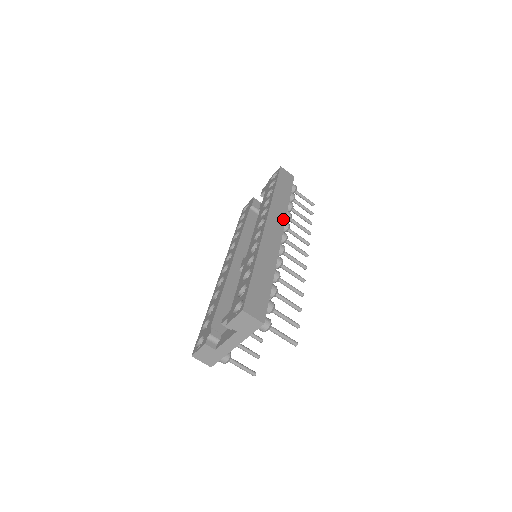
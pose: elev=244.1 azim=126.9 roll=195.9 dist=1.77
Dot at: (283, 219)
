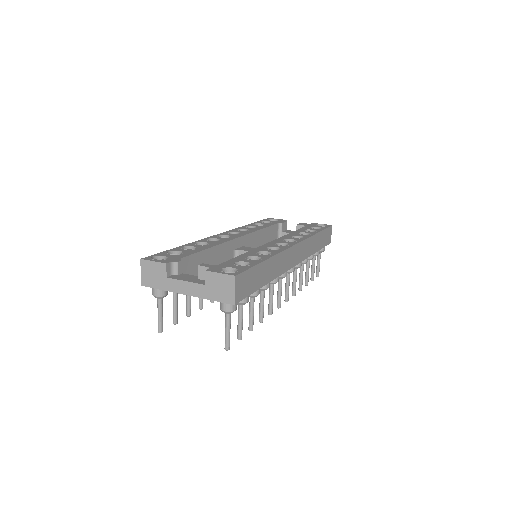
Dot at: (304, 257)
